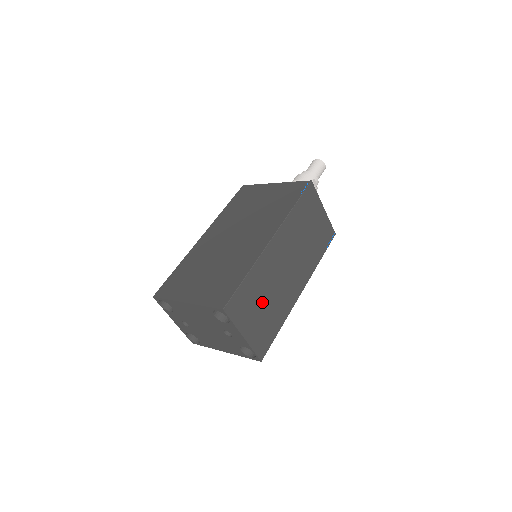
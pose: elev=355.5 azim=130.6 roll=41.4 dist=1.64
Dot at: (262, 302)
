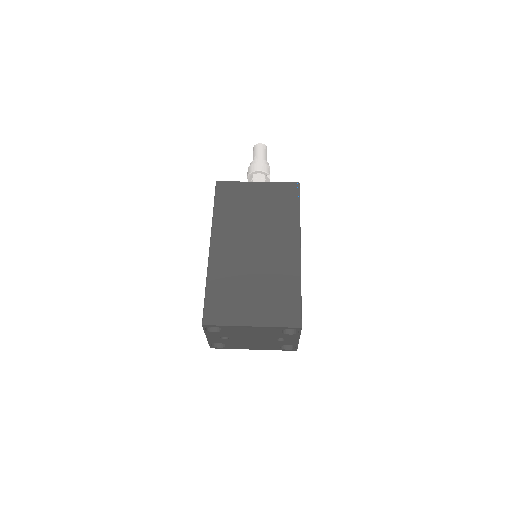
Dot at: occluded
